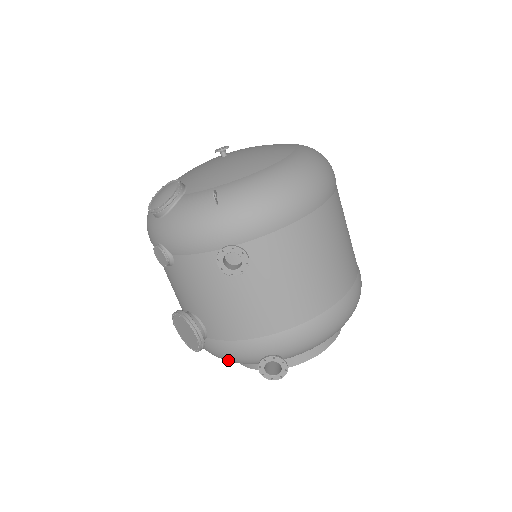
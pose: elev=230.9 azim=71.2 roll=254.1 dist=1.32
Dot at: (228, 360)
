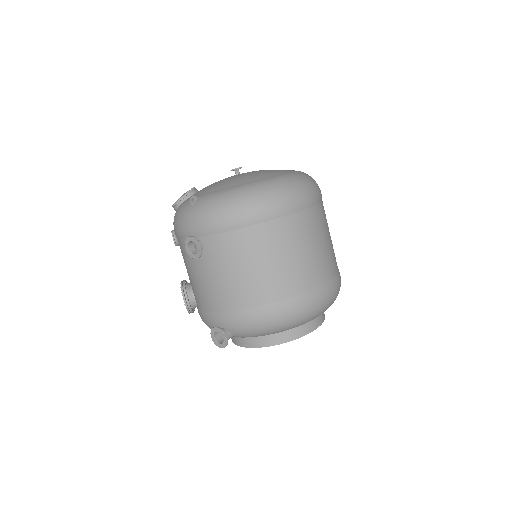
Dot at: occluded
